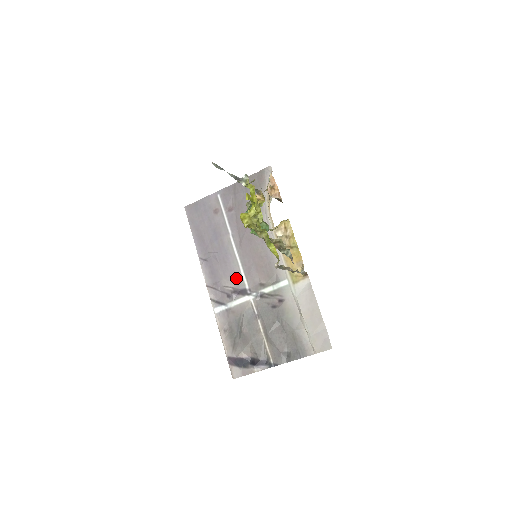
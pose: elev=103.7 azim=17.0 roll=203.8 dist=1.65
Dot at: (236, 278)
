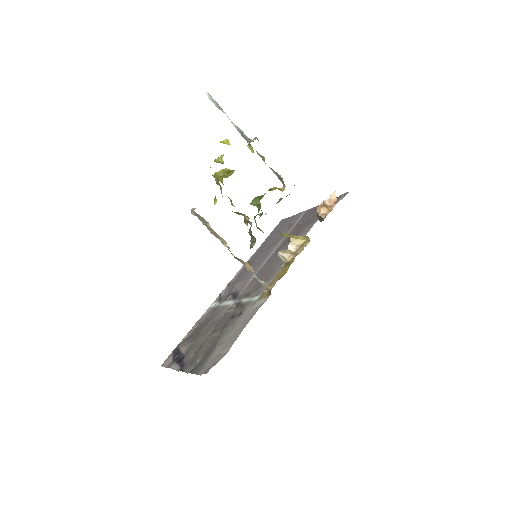
Dot at: (245, 283)
